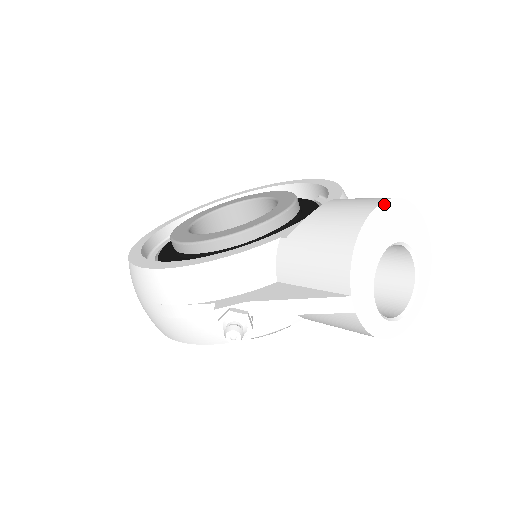
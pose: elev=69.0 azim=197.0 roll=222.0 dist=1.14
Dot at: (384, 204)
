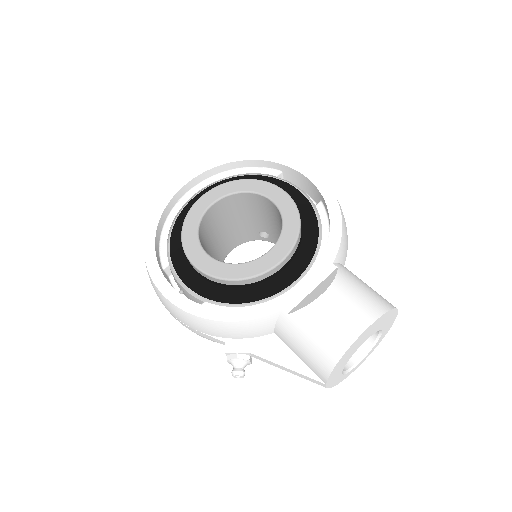
Dot at: (367, 329)
